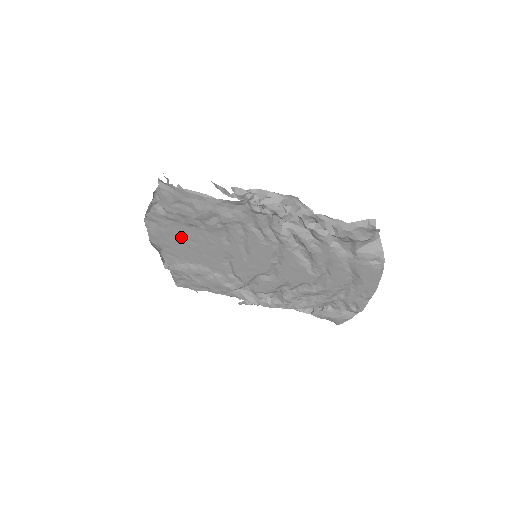
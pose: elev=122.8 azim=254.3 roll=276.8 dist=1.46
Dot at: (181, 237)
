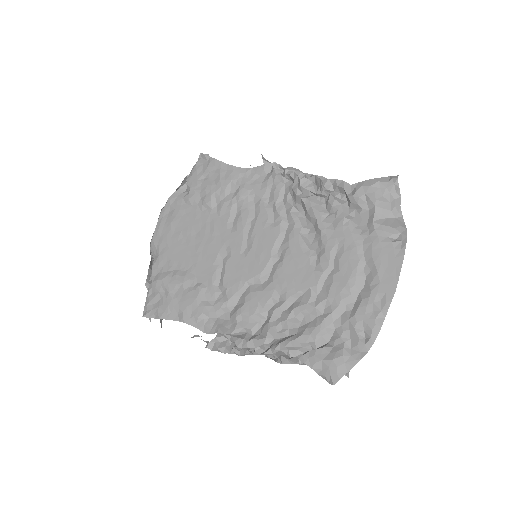
Dot at: (187, 228)
